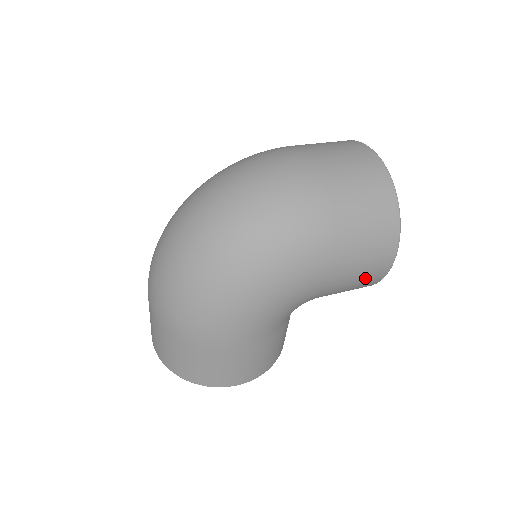
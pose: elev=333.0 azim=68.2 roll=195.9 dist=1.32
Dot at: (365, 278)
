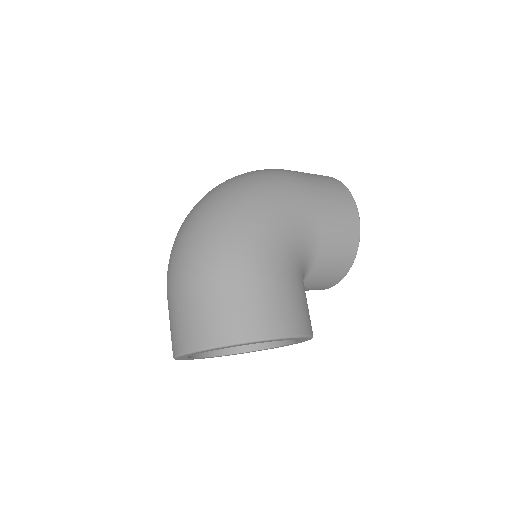
Dot at: (344, 223)
